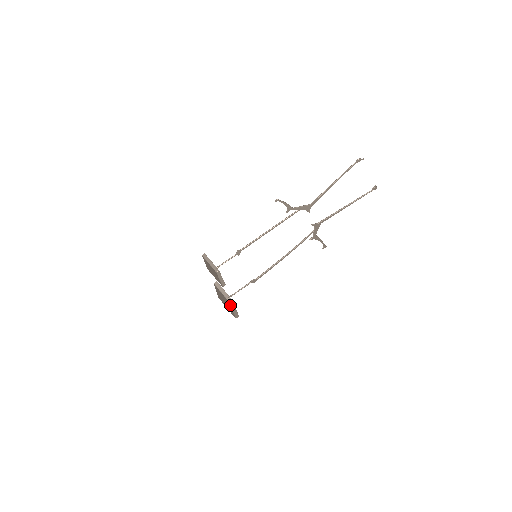
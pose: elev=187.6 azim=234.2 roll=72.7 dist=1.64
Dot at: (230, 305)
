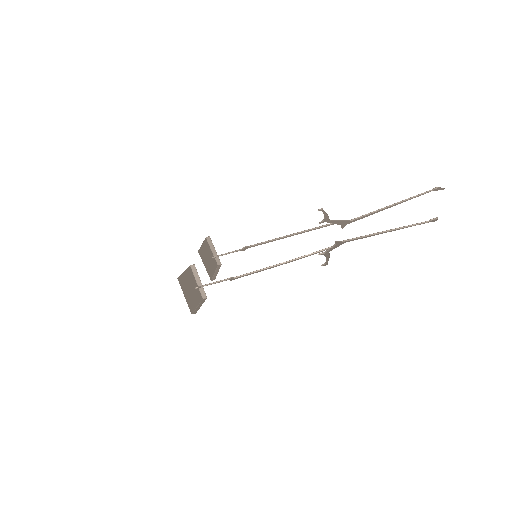
Dot at: (200, 300)
